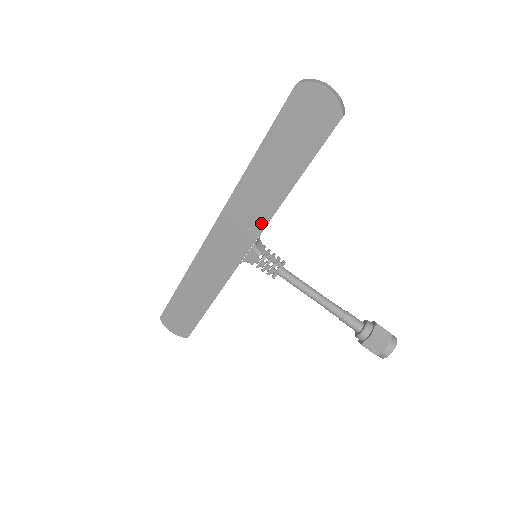
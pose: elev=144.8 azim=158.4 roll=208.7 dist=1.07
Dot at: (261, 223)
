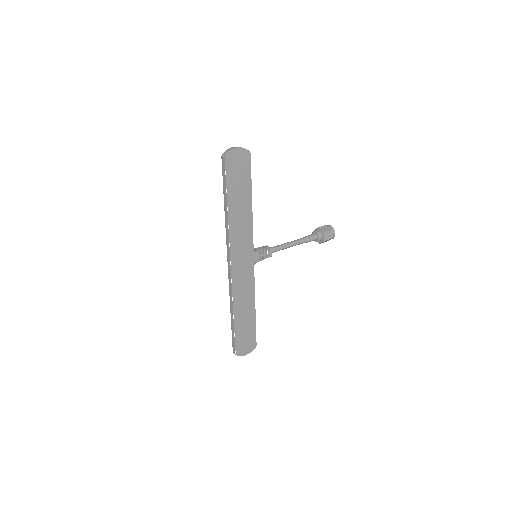
Dot at: (250, 235)
